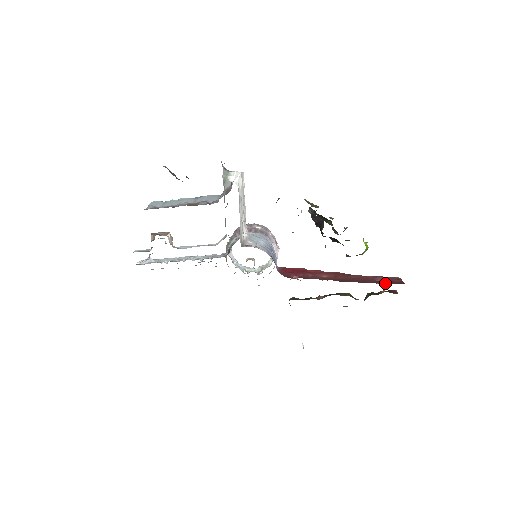
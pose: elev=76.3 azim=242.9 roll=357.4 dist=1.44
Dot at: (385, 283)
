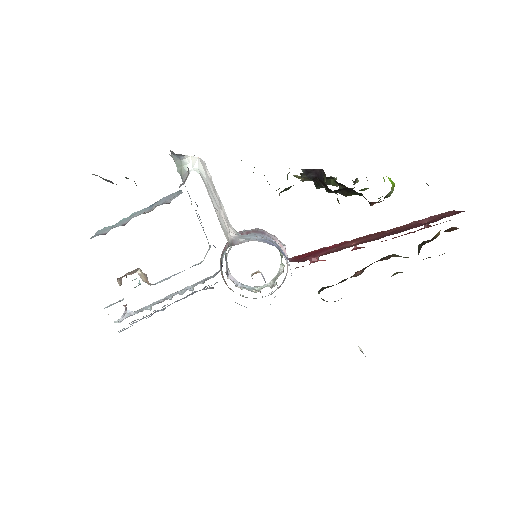
Dot at: (436, 220)
